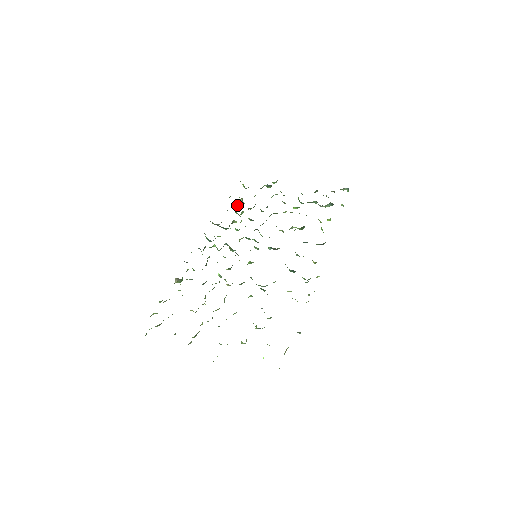
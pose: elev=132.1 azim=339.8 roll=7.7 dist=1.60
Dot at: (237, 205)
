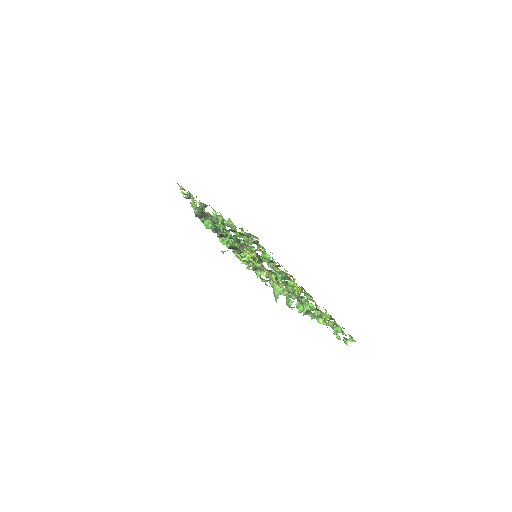
Dot at: occluded
